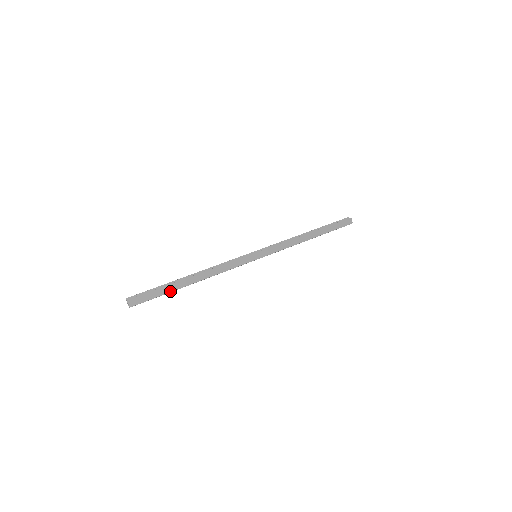
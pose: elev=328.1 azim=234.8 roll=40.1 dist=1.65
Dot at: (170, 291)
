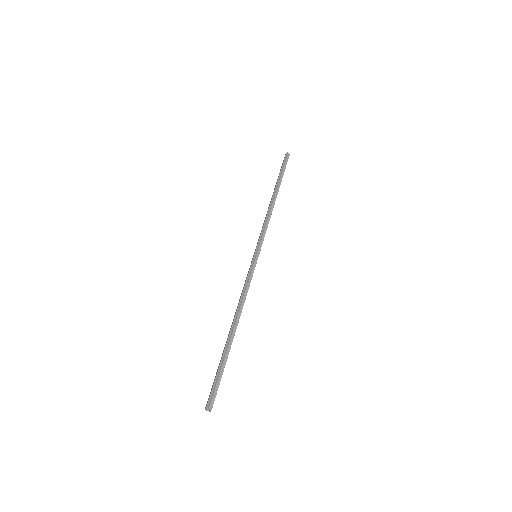
Dot at: occluded
